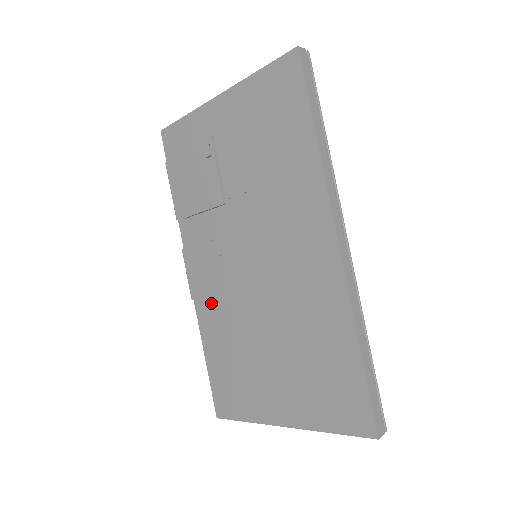
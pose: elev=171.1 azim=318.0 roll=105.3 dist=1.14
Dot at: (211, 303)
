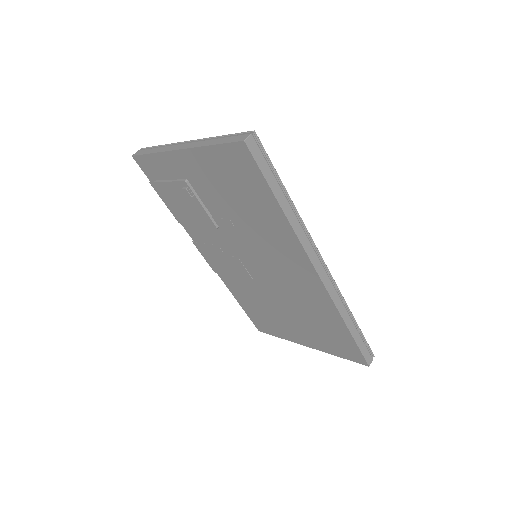
Dot at: (231, 277)
